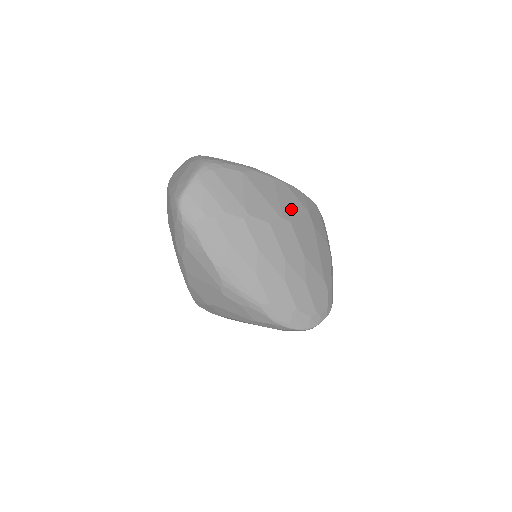
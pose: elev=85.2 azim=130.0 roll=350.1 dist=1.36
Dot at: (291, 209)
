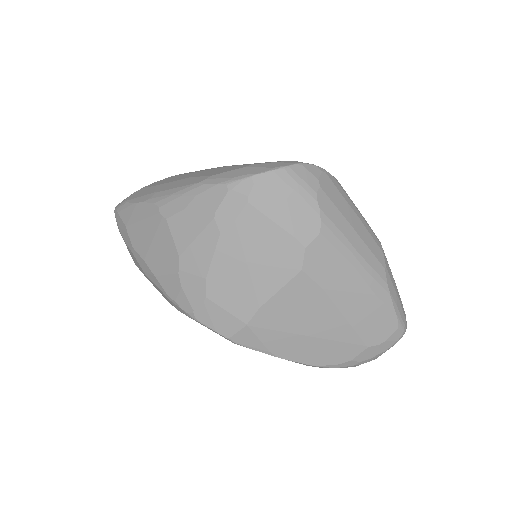
Dot at: occluded
